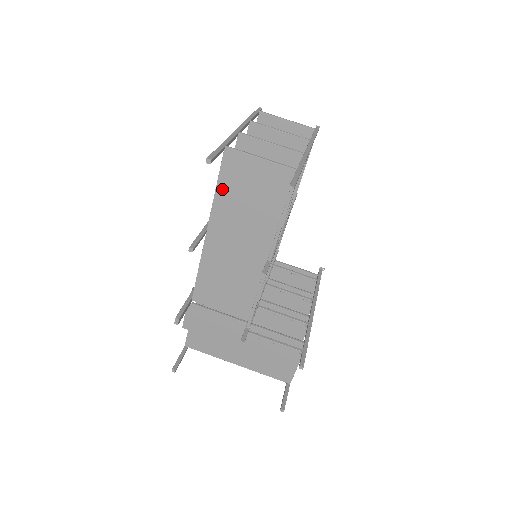
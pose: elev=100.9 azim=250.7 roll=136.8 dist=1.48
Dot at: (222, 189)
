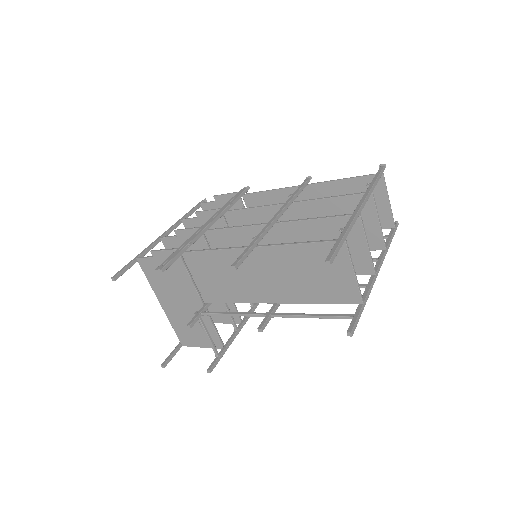
Dot at: (303, 249)
